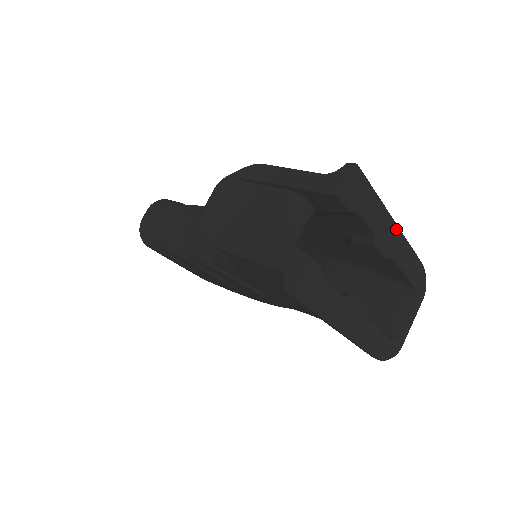
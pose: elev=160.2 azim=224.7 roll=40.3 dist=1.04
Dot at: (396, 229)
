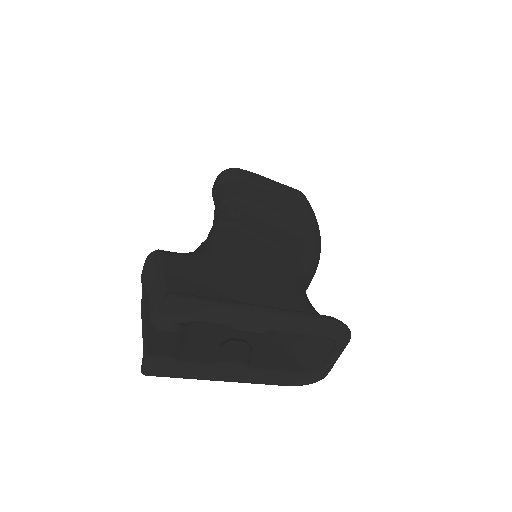
Dot at: (262, 314)
